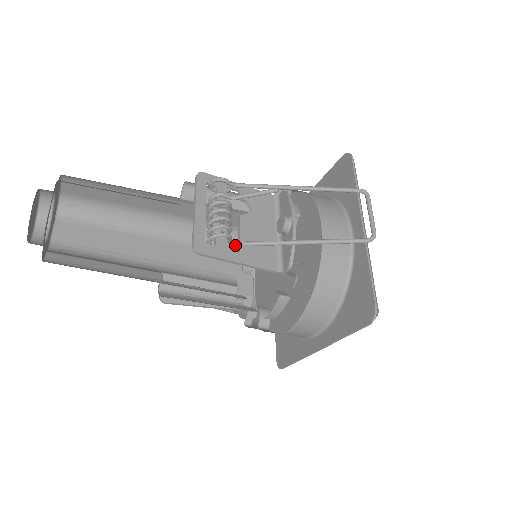
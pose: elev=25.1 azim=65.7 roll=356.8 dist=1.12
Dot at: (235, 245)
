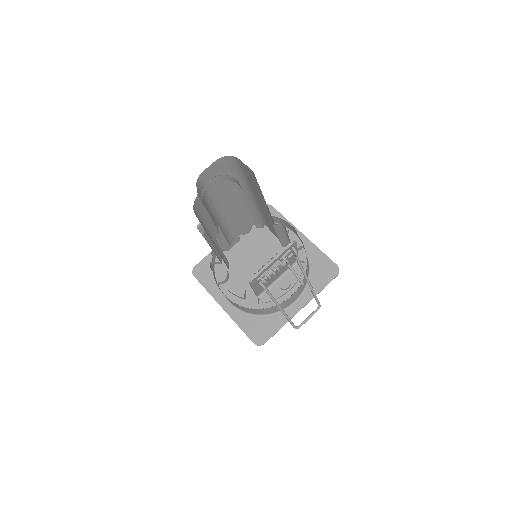
Dot at: (263, 287)
